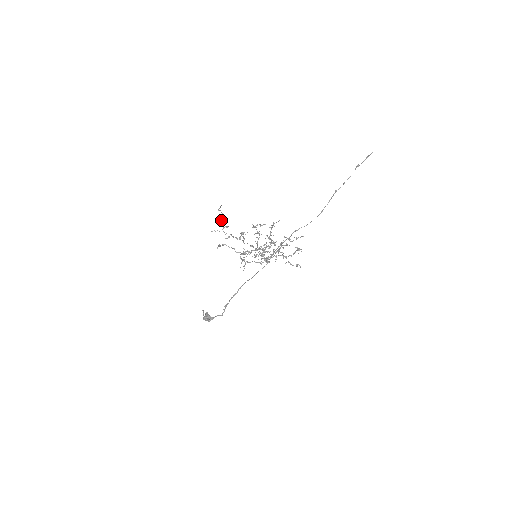
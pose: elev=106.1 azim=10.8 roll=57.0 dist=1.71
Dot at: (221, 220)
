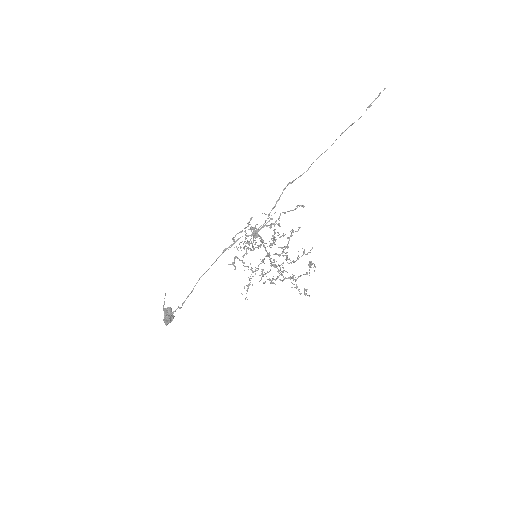
Dot at: (245, 231)
